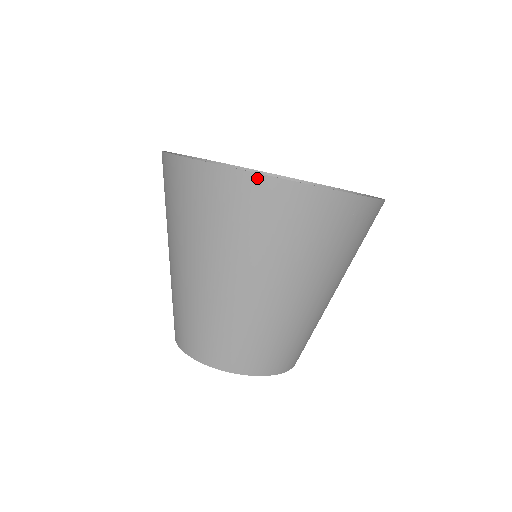
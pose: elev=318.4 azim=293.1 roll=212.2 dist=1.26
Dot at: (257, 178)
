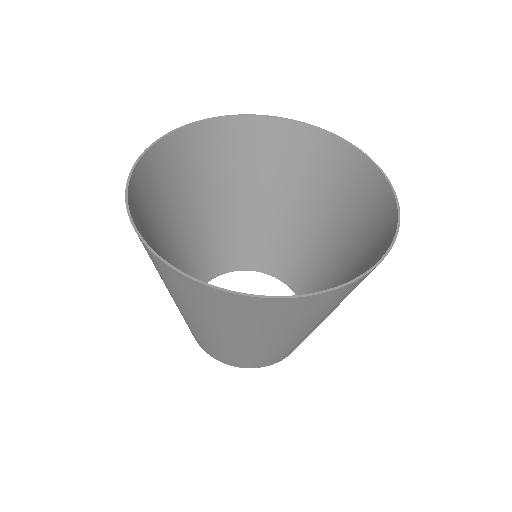
Dot at: (263, 300)
